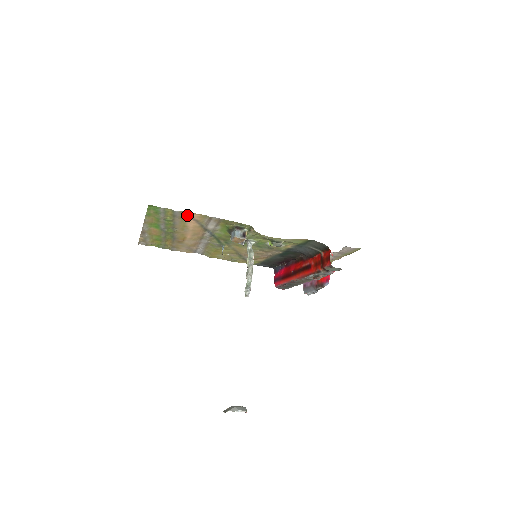
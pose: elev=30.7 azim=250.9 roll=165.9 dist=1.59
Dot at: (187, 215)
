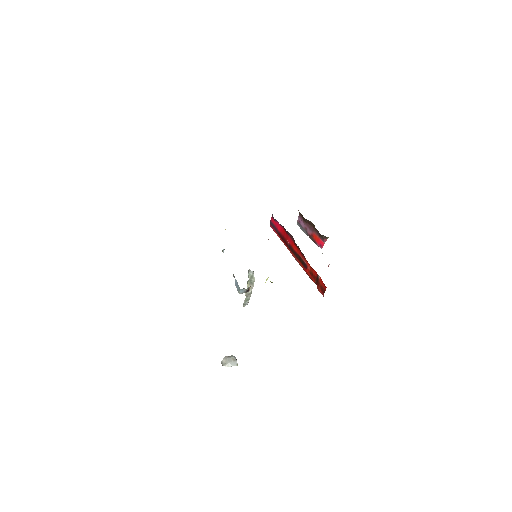
Dot at: occluded
